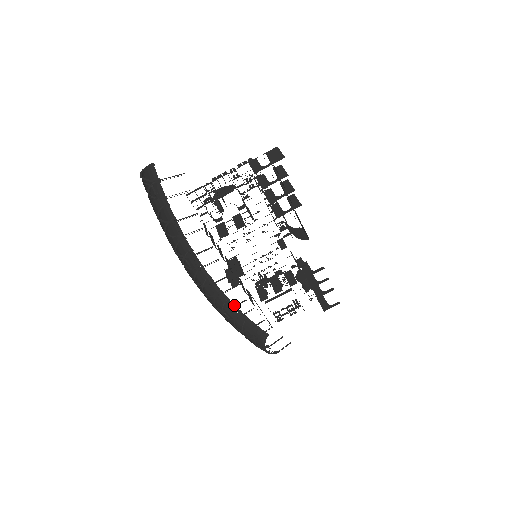
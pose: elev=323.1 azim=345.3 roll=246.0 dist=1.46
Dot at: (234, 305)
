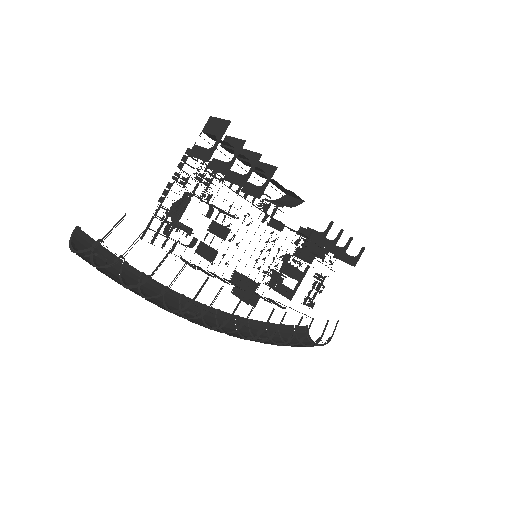
Dot at: (258, 321)
